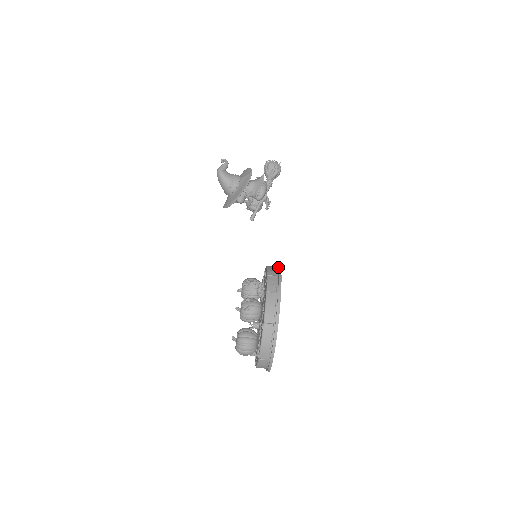
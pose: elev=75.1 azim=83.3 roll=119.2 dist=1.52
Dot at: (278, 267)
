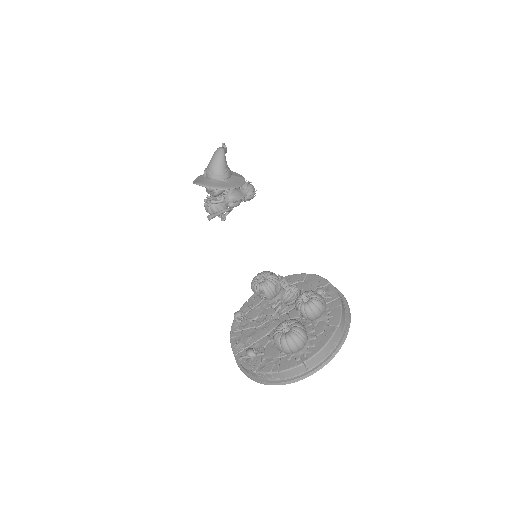
Dot at: occluded
